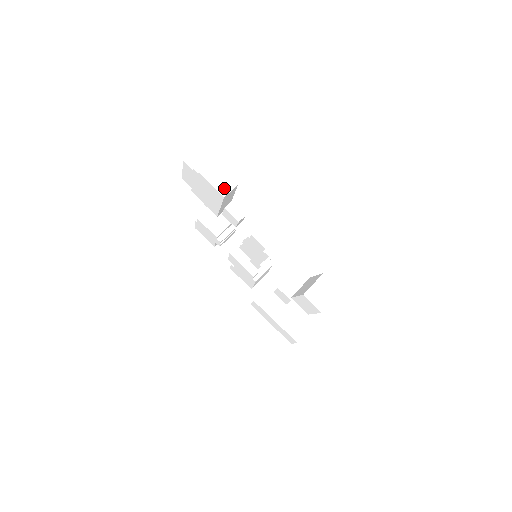
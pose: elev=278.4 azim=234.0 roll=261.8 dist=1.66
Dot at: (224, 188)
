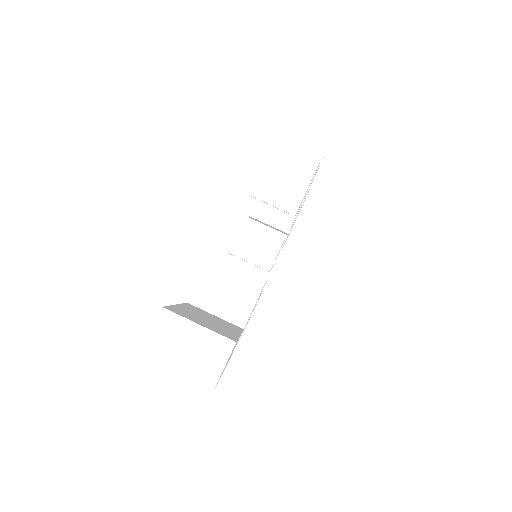
Dot at: occluded
